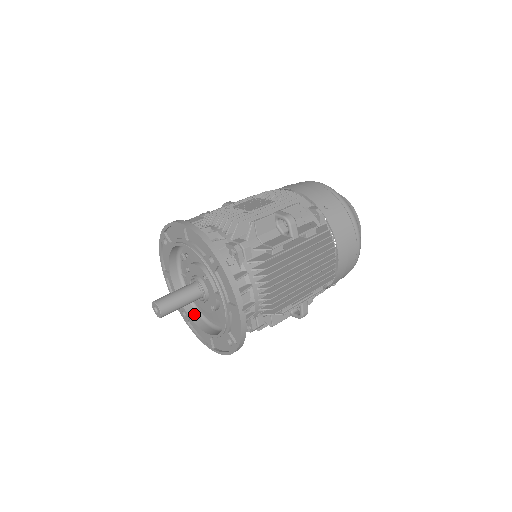
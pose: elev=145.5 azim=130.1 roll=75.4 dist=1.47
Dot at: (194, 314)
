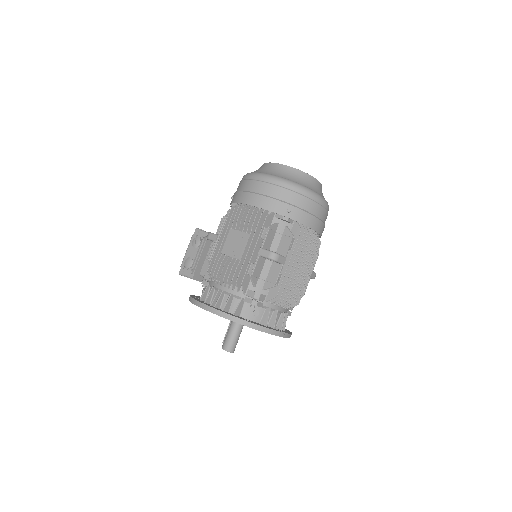
Dot at: occluded
